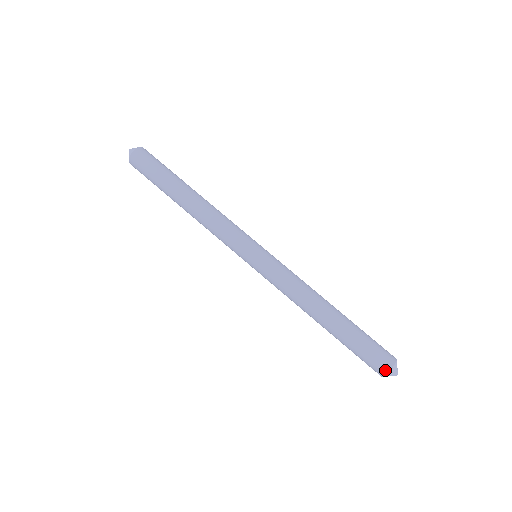
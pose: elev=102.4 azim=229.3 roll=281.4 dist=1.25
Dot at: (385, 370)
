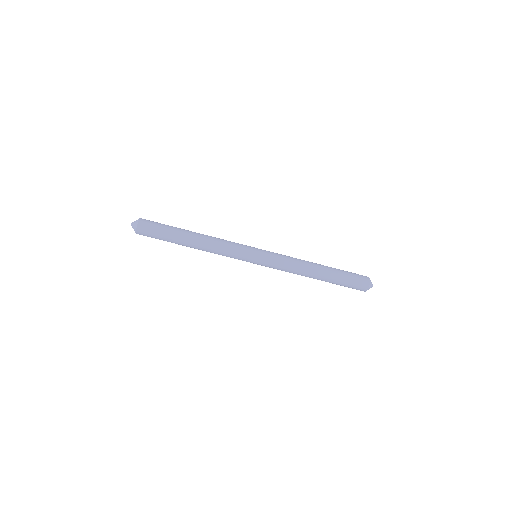
Dot at: (367, 284)
